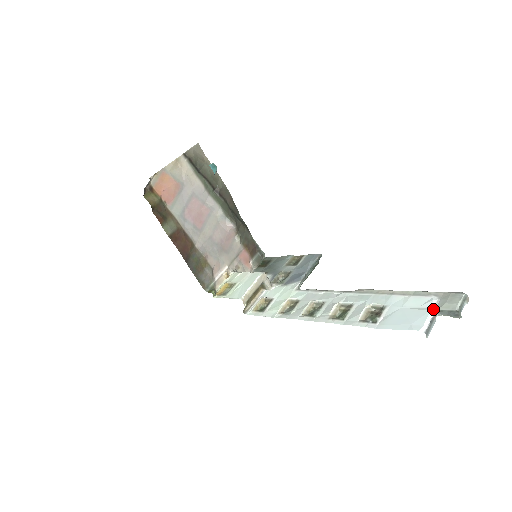
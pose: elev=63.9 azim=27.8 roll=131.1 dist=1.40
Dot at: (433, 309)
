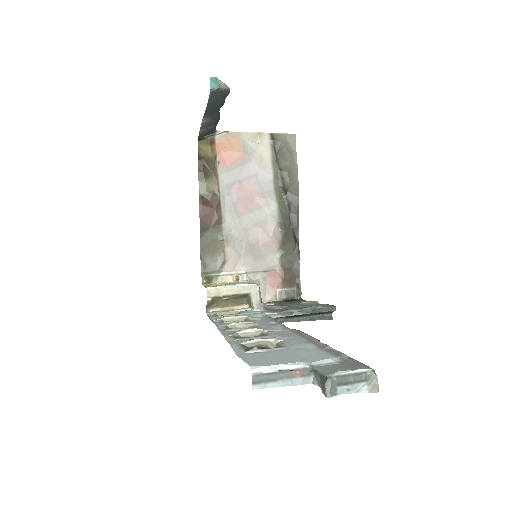
Dot at: (309, 363)
